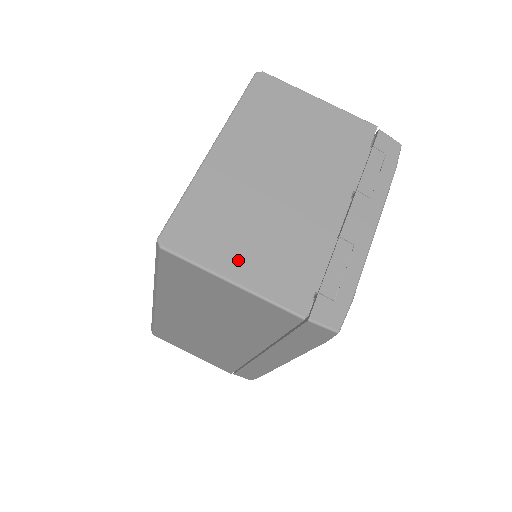
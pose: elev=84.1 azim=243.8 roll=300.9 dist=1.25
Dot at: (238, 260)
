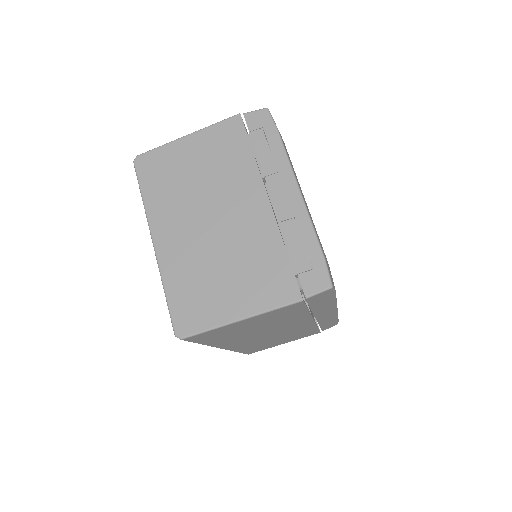
Dot at: (231, 302)
